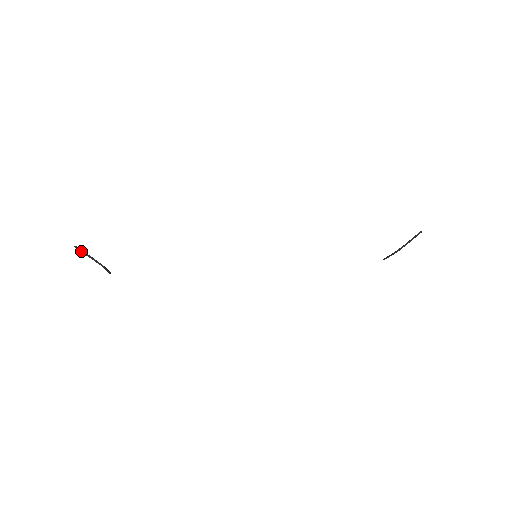
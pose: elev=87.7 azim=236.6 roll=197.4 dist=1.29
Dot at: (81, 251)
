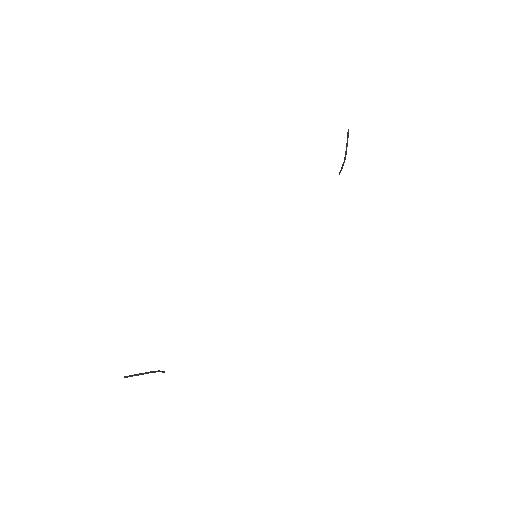
Dot at: (132, 376)
